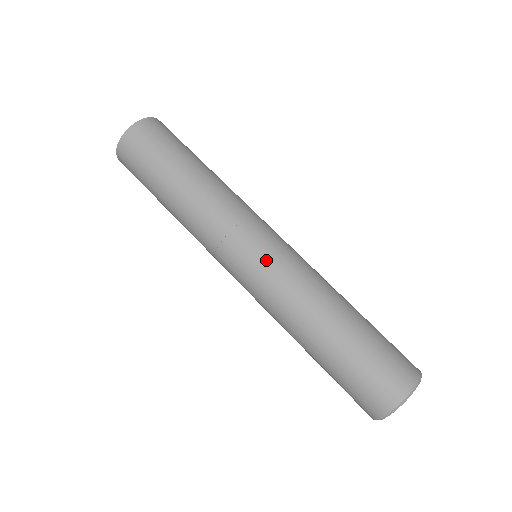
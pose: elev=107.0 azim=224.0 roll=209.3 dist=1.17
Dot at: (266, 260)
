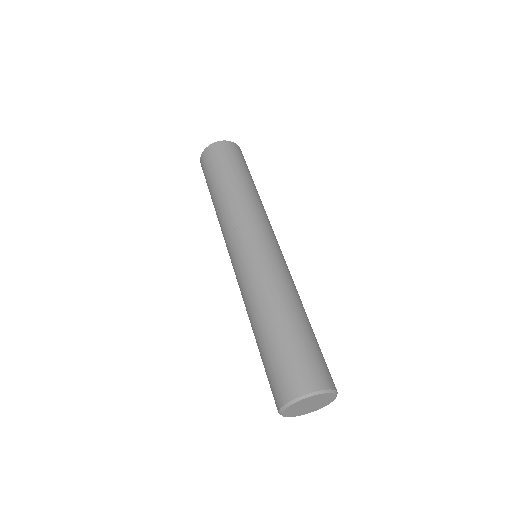
Dot at: (273, 250)
